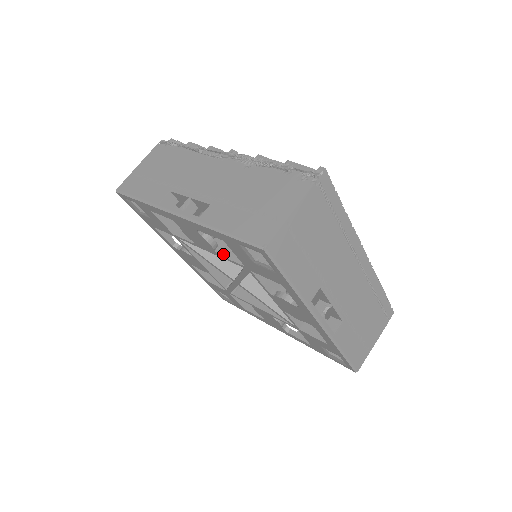
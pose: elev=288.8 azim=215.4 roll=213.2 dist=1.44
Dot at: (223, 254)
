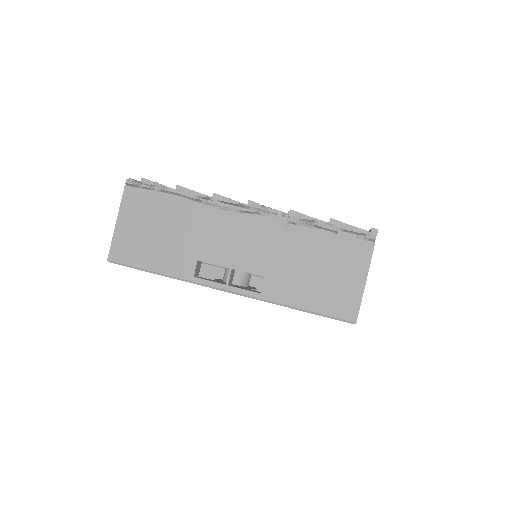
Dot at: occluded
